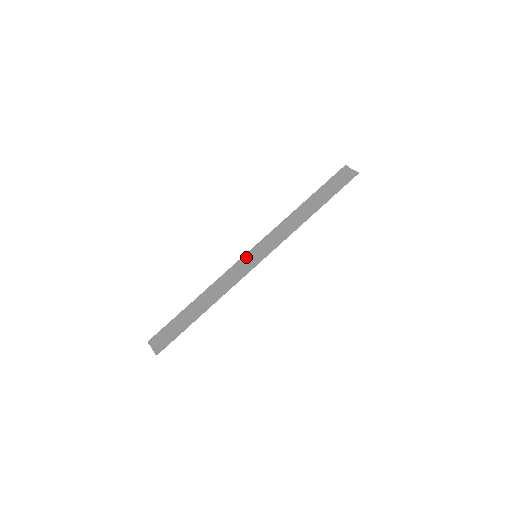
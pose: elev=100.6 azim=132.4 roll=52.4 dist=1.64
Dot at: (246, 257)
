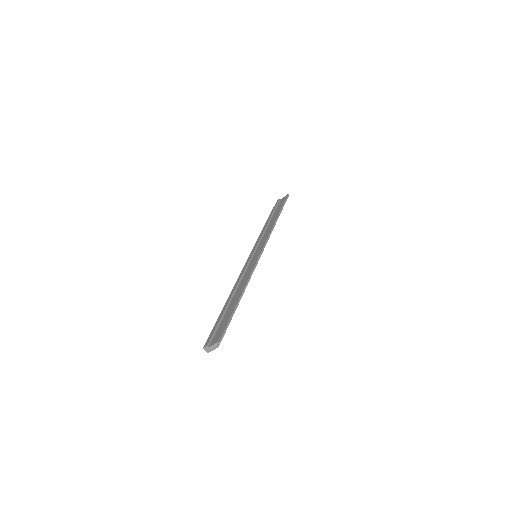
Dot at: (248, 260)
